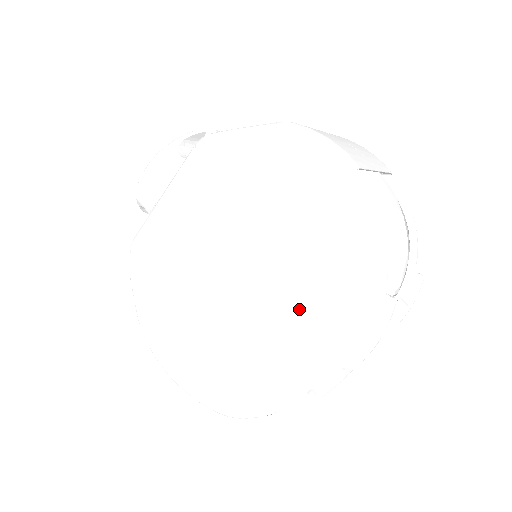
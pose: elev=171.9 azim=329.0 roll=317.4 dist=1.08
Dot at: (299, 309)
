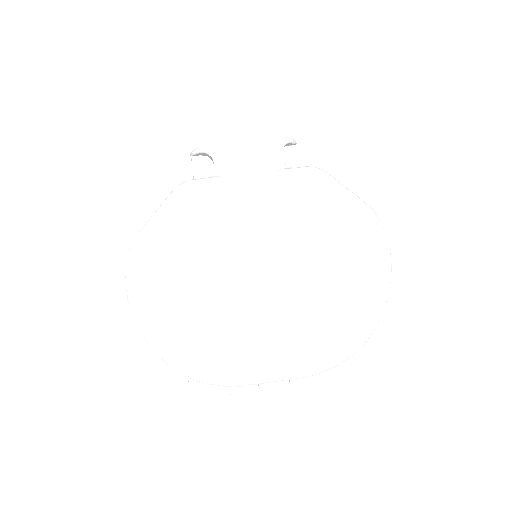
Dot at: (302, 334)
